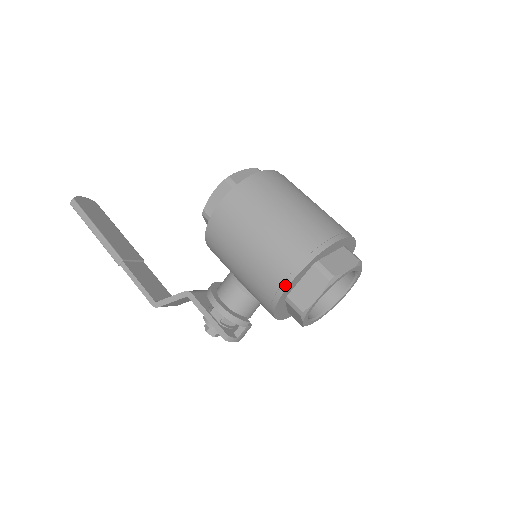
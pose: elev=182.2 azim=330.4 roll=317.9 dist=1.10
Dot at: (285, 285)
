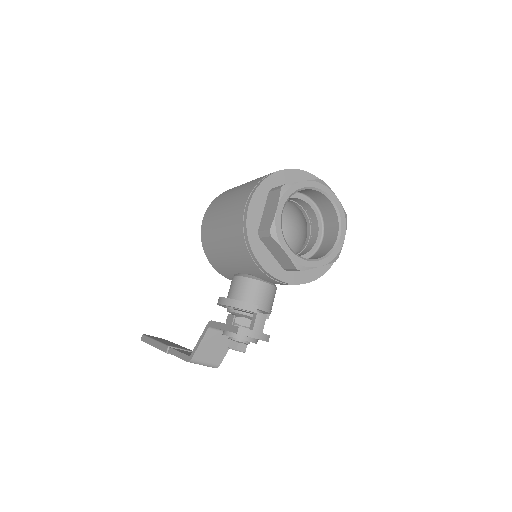
Dot at: (245, 214)
